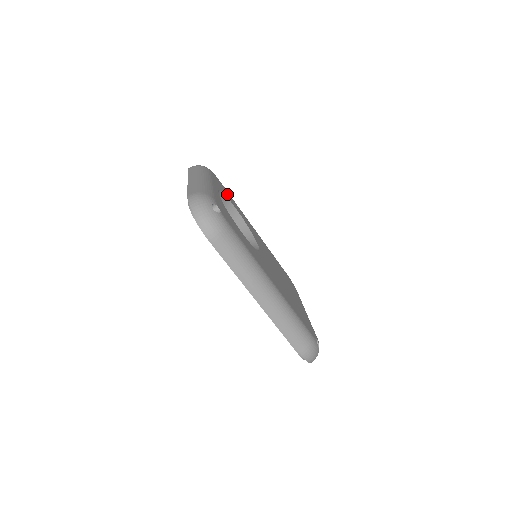
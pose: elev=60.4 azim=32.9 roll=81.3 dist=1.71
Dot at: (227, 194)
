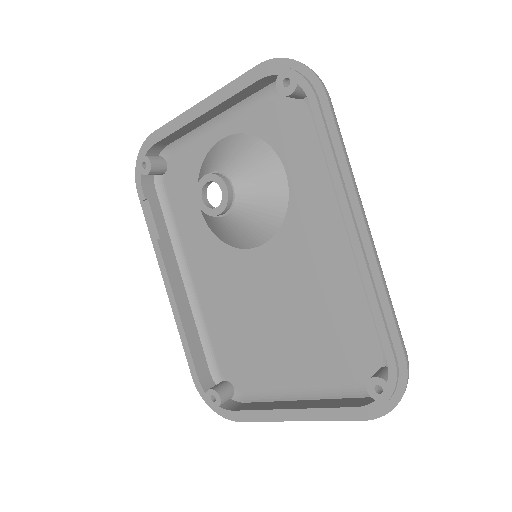
Dot at: occluded
